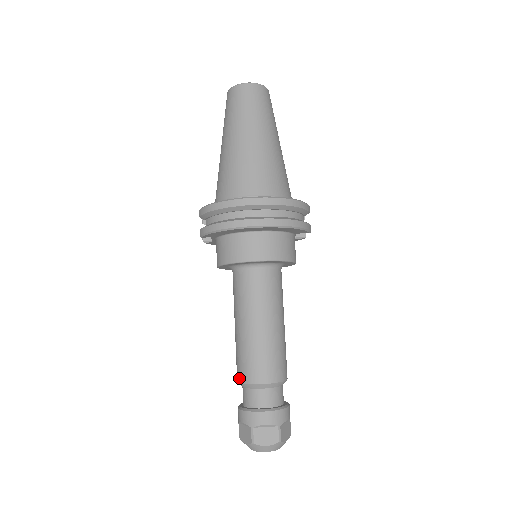
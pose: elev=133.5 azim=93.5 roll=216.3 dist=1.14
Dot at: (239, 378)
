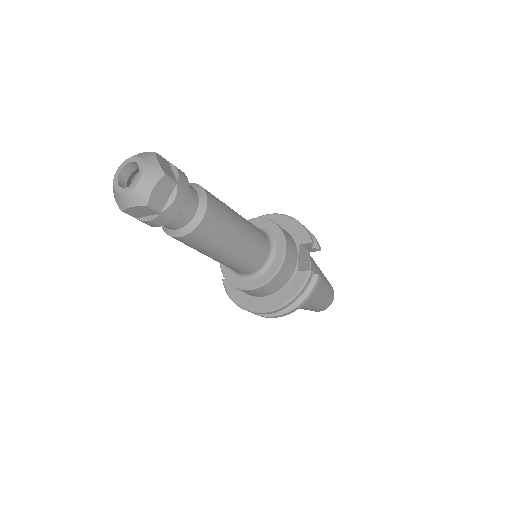
Dot at: occluded
